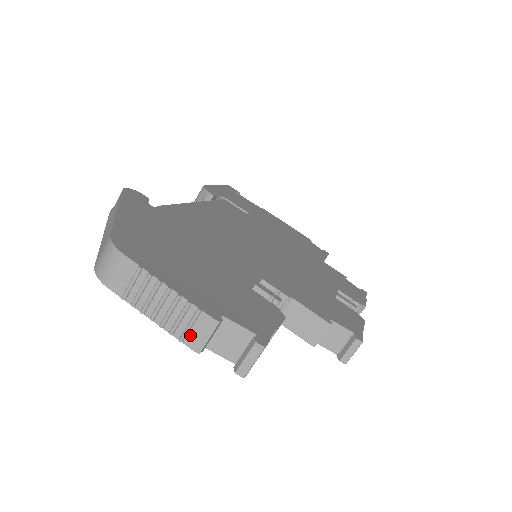
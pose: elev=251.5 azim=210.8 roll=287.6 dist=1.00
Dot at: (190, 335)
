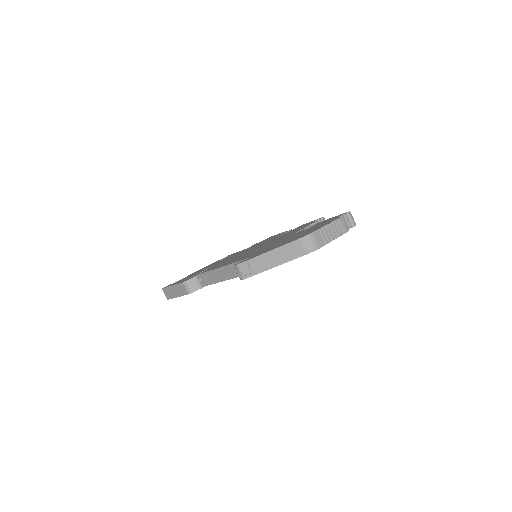
Dot at: (343, 229)
